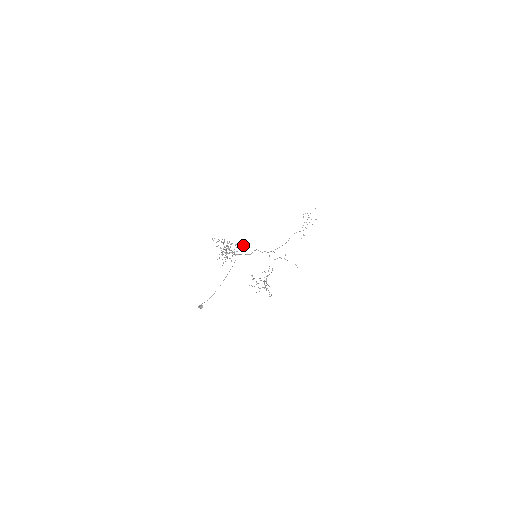
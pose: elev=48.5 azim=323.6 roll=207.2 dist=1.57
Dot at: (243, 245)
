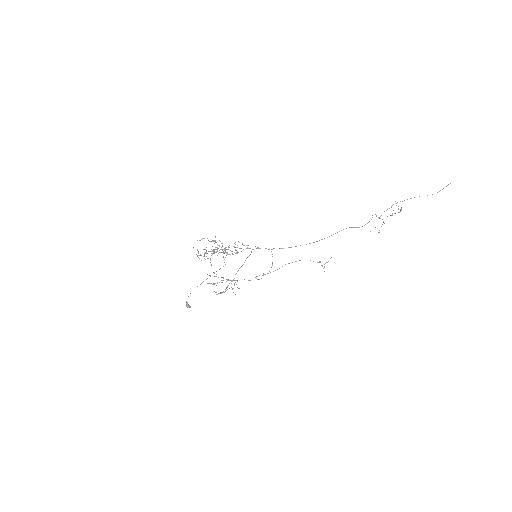
Dot at: occluded
